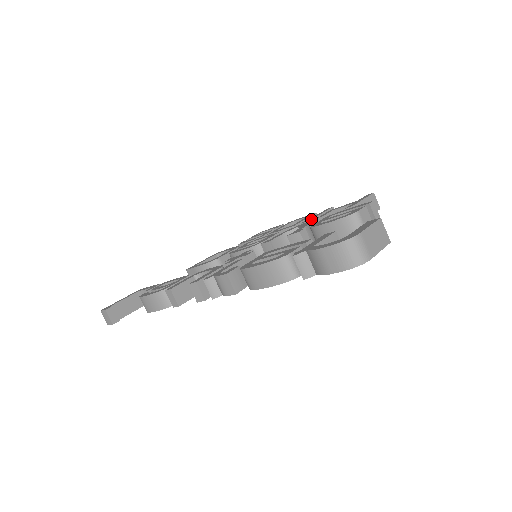
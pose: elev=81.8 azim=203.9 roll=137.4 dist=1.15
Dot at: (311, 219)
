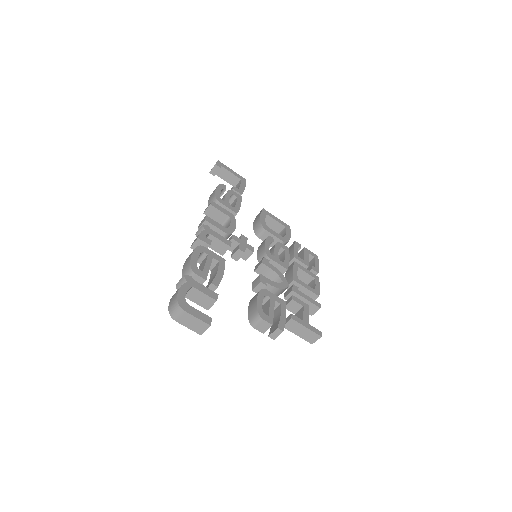
Dot at: (295, 291)
